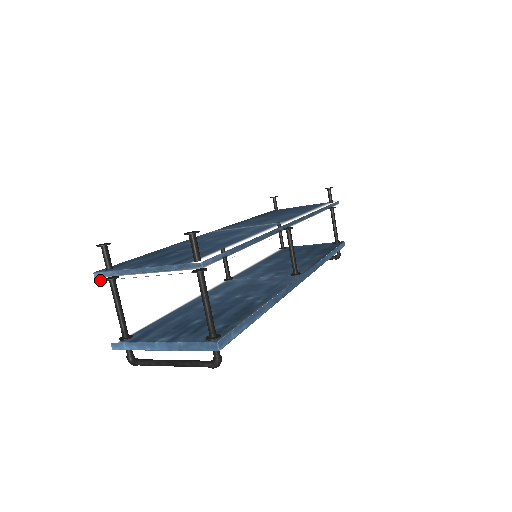
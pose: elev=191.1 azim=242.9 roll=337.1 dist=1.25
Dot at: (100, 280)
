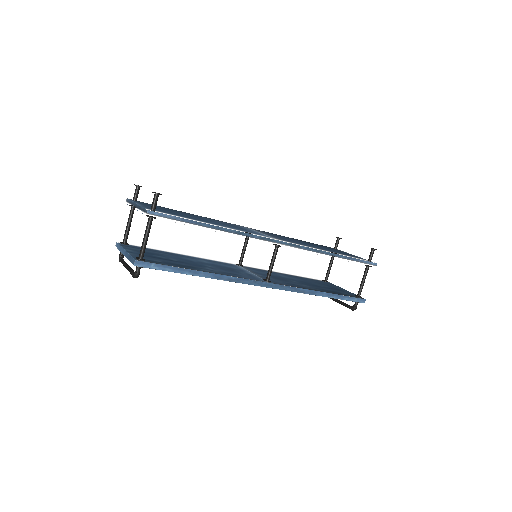
Dot at: (127, 204)
